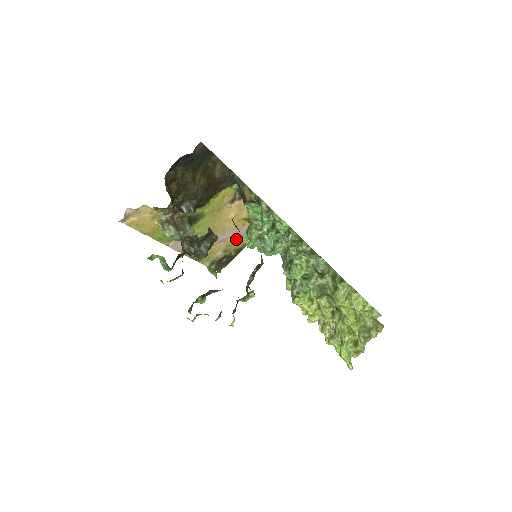
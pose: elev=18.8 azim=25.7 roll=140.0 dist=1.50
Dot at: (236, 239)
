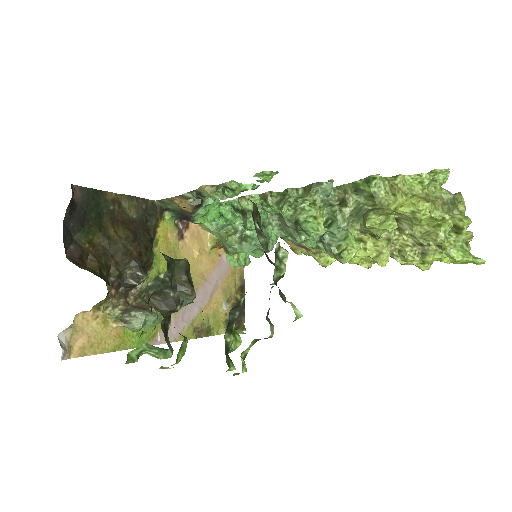
Dot at: (226, 278)
